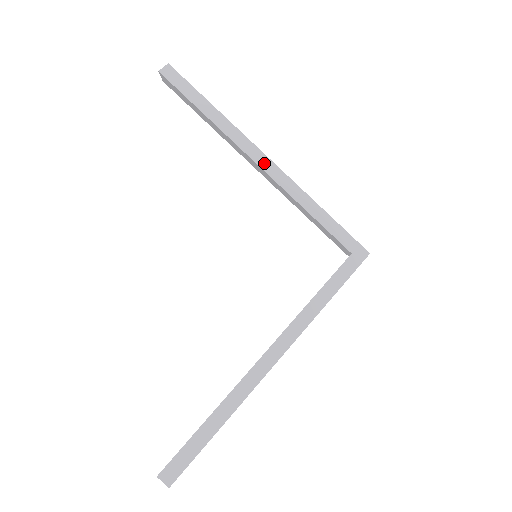
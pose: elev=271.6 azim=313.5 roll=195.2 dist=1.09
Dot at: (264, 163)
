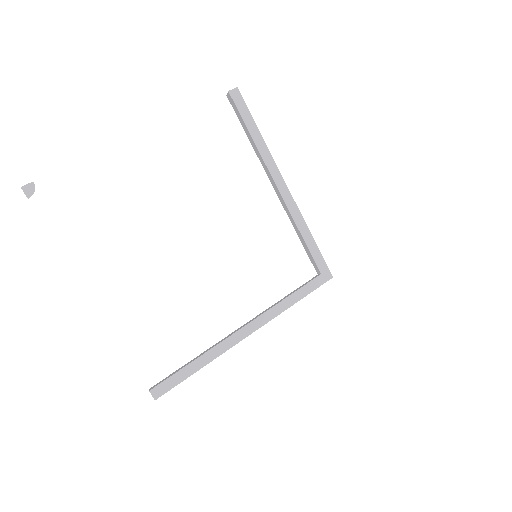
Dot at: (283, 190)
